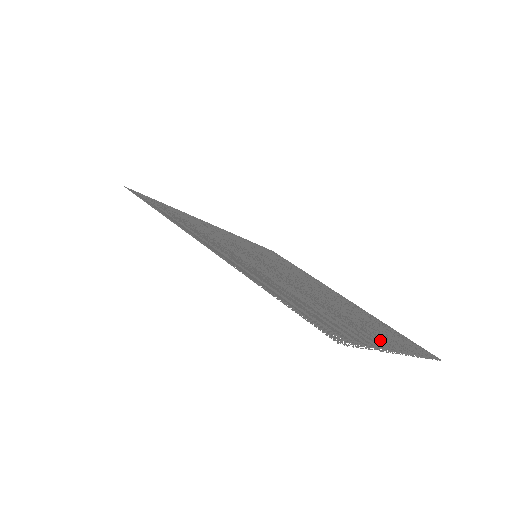
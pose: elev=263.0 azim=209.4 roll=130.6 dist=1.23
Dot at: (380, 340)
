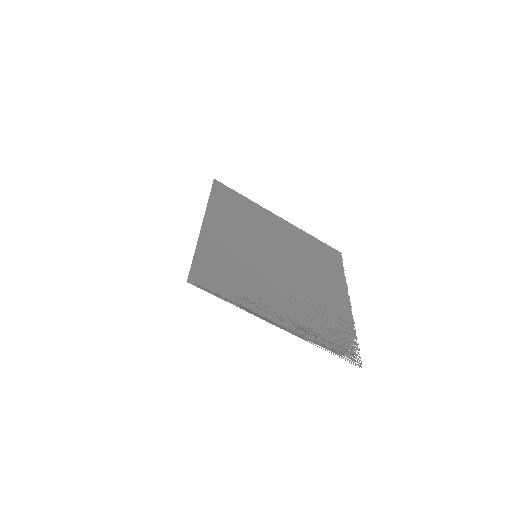
Dot at: (342, 303)
